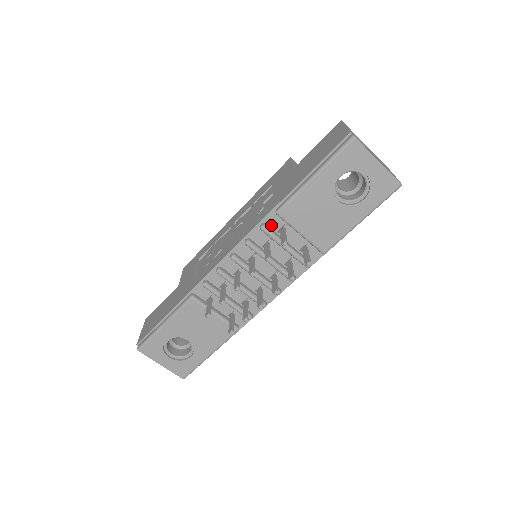
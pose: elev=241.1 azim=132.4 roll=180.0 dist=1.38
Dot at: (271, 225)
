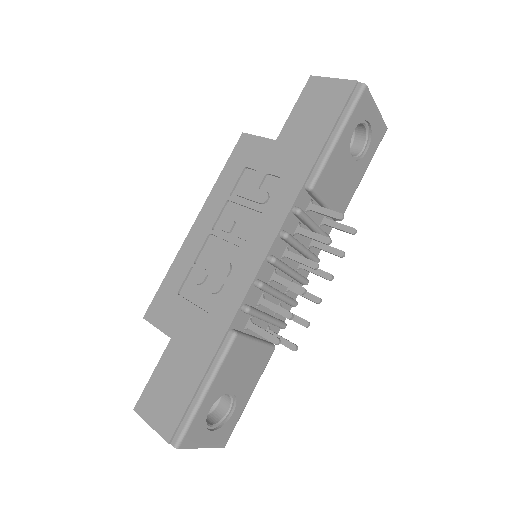
Dot at: (300, 206)
